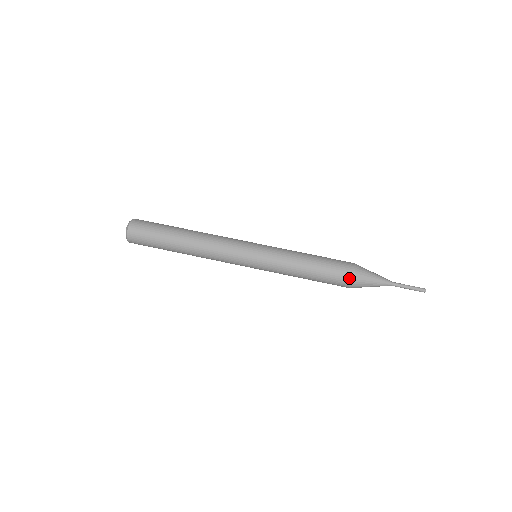
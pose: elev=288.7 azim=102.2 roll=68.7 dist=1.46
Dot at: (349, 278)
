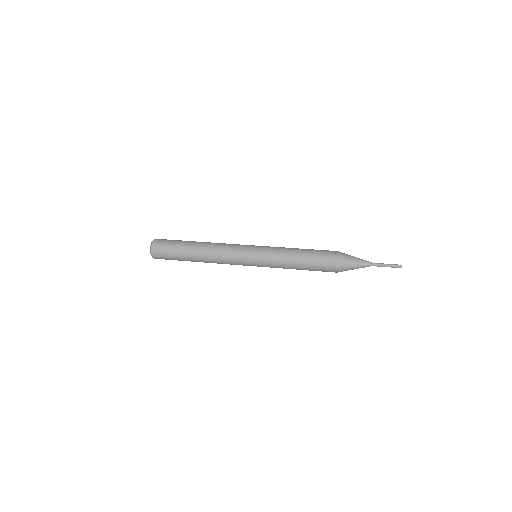
Dot at: (334, 255)
